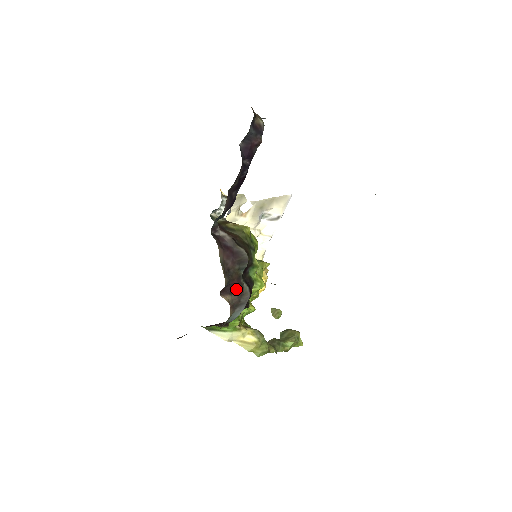
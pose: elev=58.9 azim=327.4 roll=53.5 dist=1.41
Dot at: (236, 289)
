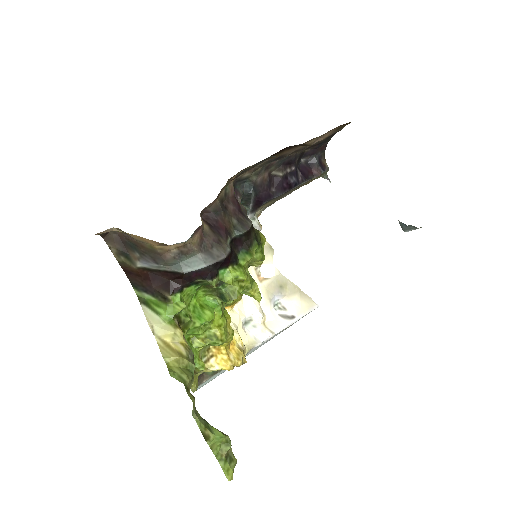
Dot at: (218, 232)
